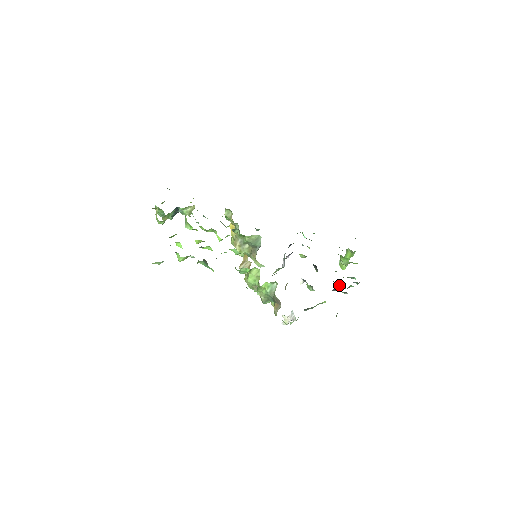
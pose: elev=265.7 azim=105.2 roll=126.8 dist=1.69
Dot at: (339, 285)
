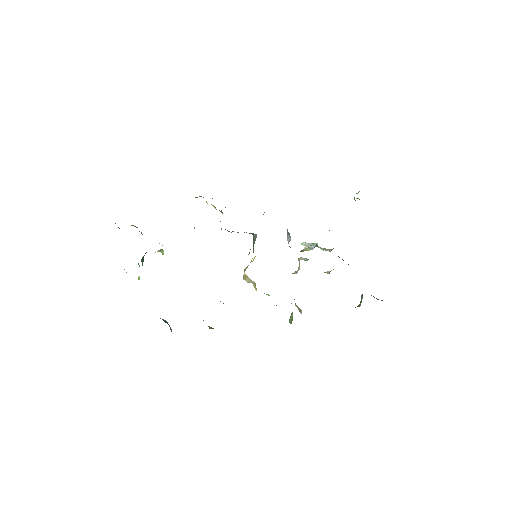
Dot at: occluded
